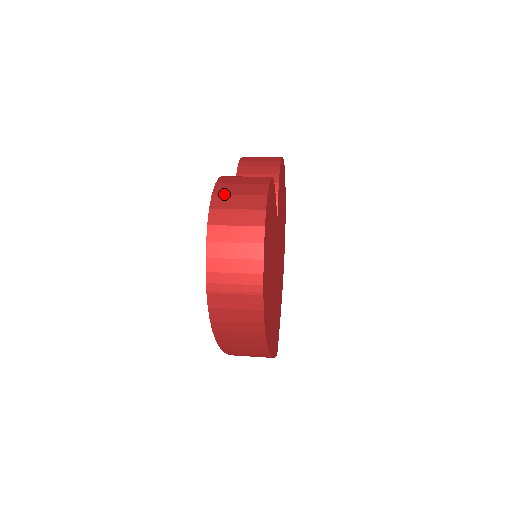
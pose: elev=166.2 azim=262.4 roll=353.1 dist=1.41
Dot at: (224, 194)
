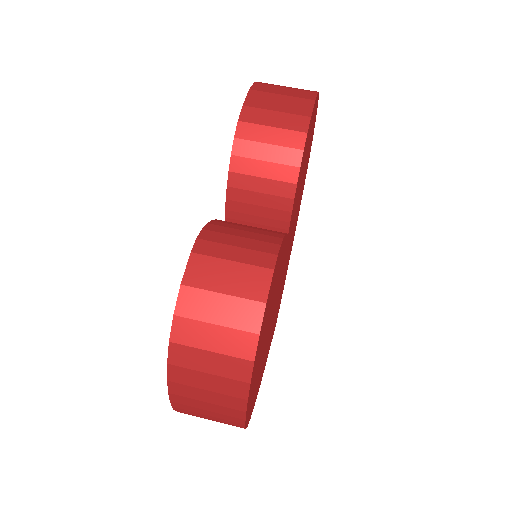
Dot at: (192, 318)
